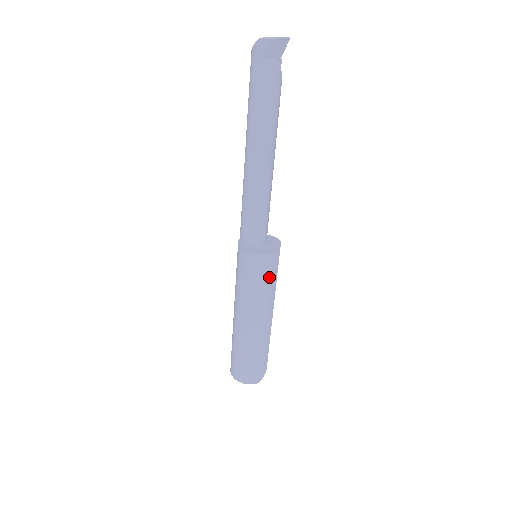
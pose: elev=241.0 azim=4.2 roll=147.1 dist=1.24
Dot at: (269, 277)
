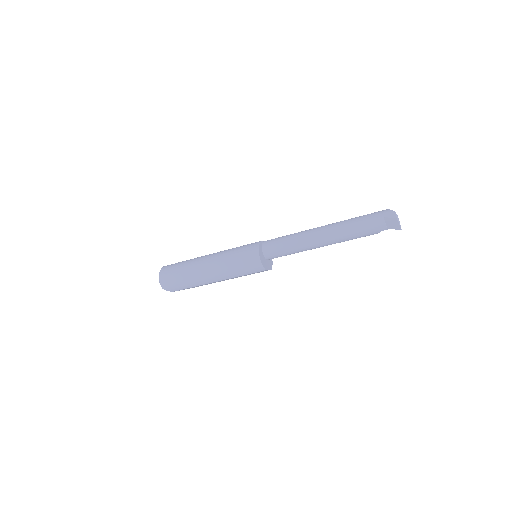
Dot at: (245, 269)
